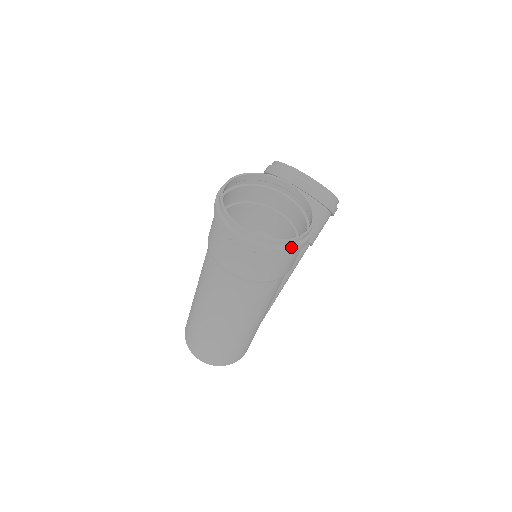
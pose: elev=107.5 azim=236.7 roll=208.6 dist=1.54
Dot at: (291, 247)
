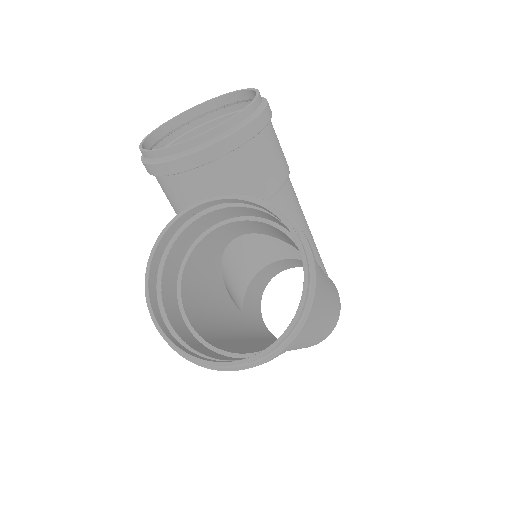
Dot at: (311, 302)
